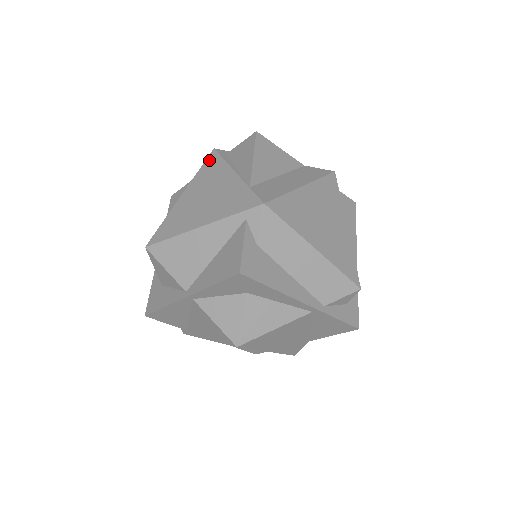
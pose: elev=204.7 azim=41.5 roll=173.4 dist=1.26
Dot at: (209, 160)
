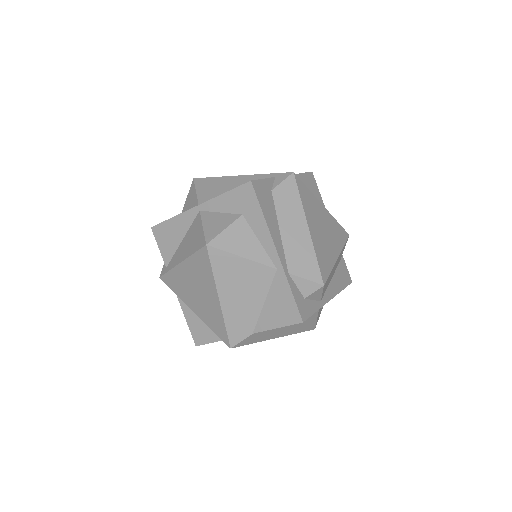
Dot at: occluded
